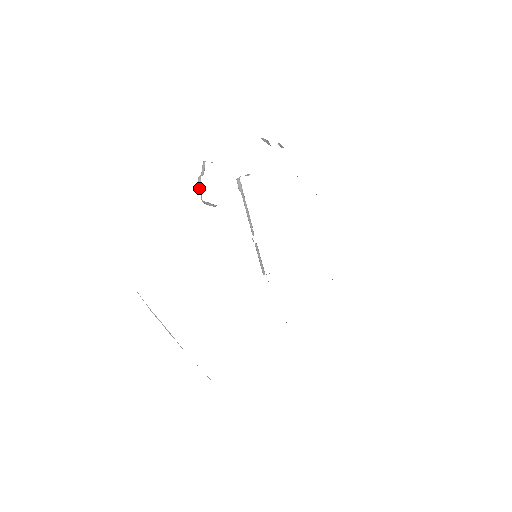
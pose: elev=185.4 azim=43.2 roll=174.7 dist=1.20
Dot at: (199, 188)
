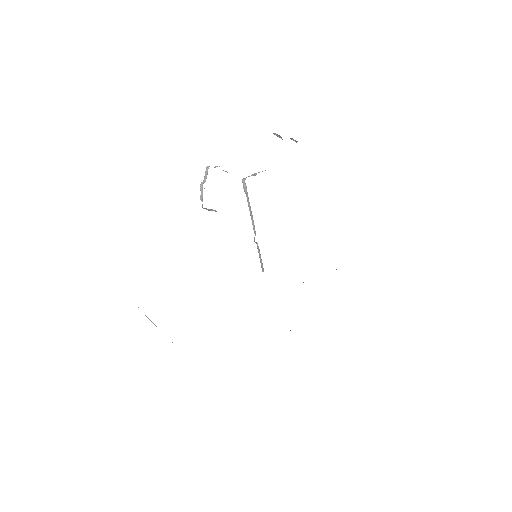
Dot at: (200, 195)
